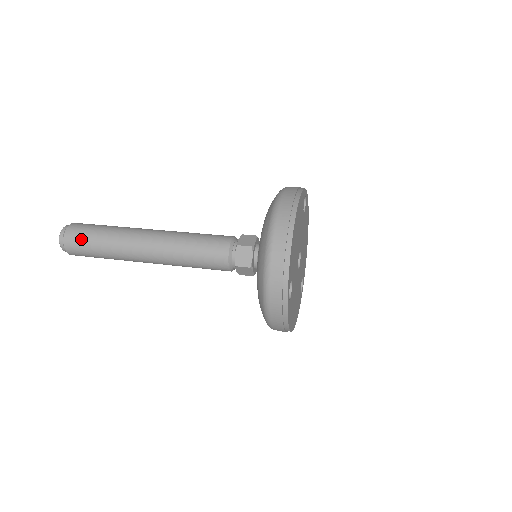
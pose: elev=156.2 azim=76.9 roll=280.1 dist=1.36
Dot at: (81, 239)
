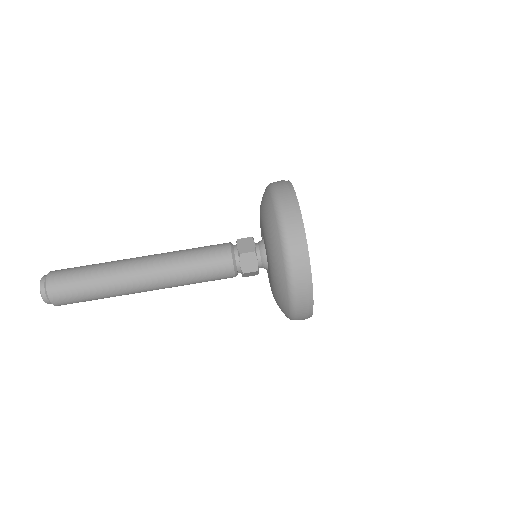
Dot at: (75, 302)
